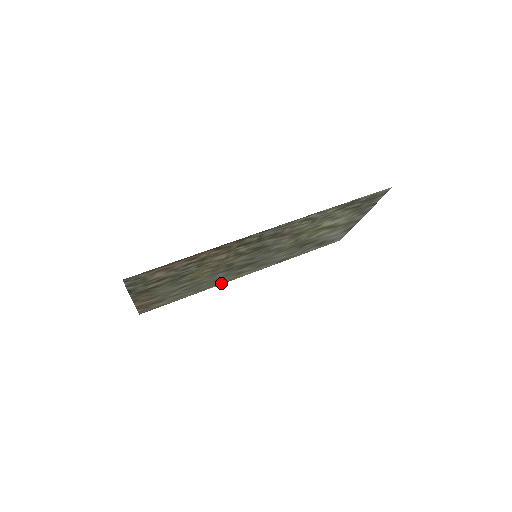
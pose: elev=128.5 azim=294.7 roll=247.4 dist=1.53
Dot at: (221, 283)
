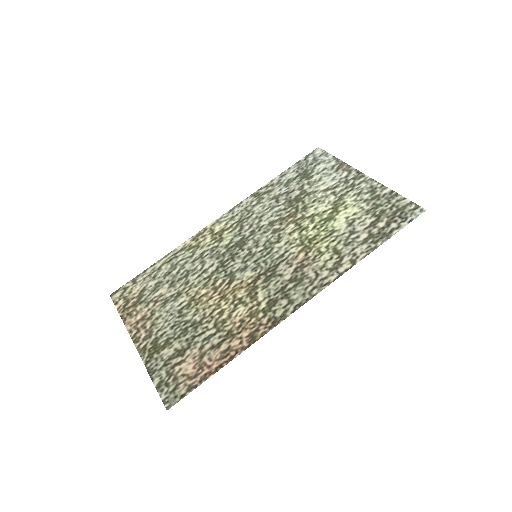
Dot at: (194, 238)
